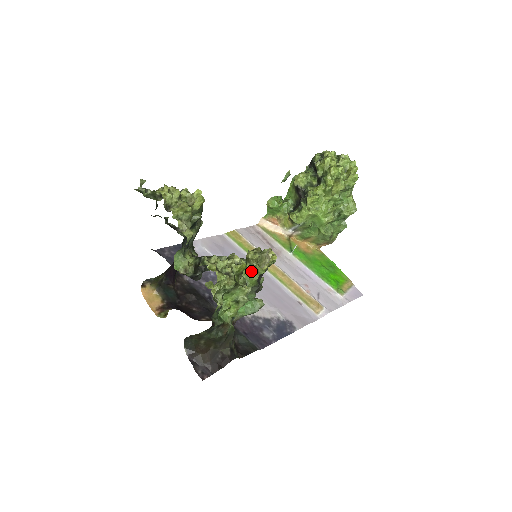
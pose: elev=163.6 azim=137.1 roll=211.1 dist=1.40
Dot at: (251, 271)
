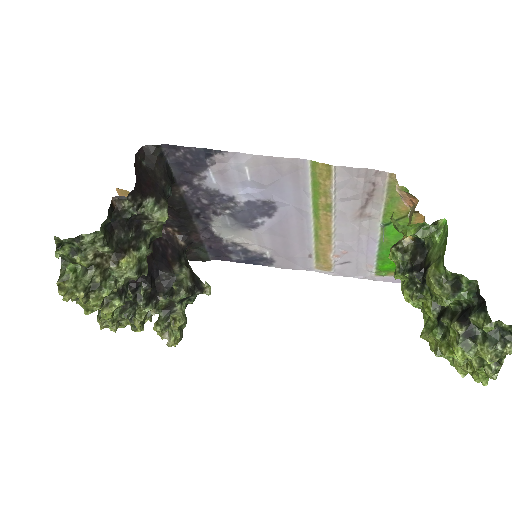
Dot at: occluded
